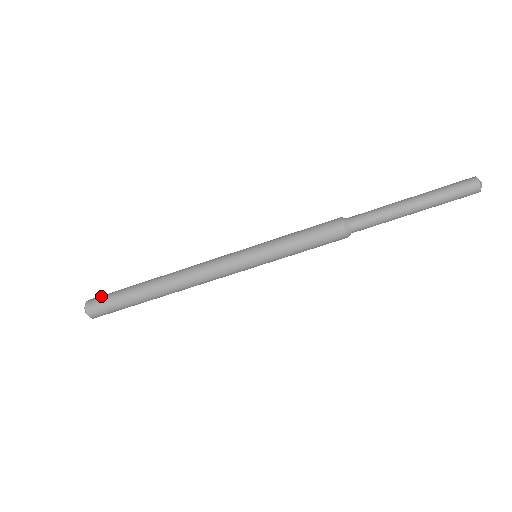
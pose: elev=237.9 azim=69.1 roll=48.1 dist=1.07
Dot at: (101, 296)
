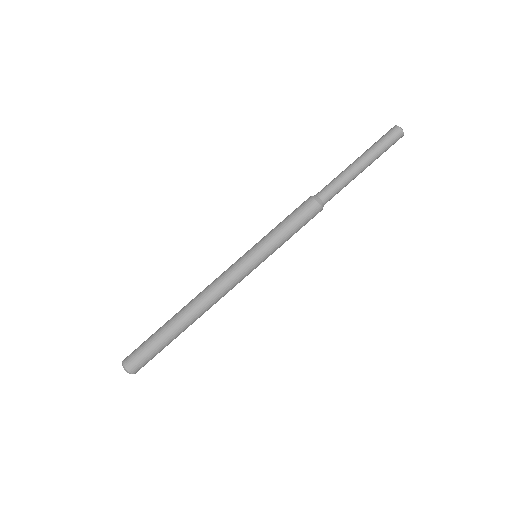
Dot at: occluded
